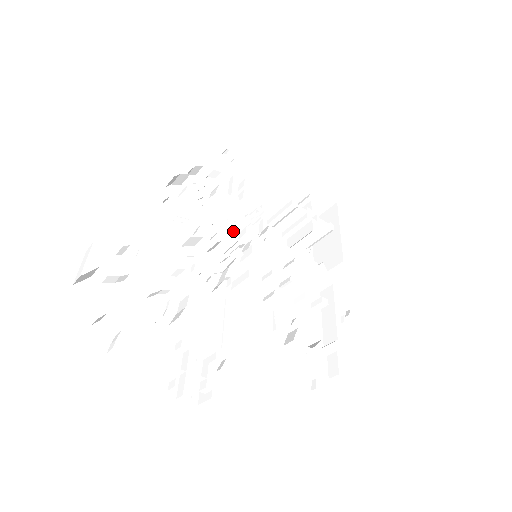
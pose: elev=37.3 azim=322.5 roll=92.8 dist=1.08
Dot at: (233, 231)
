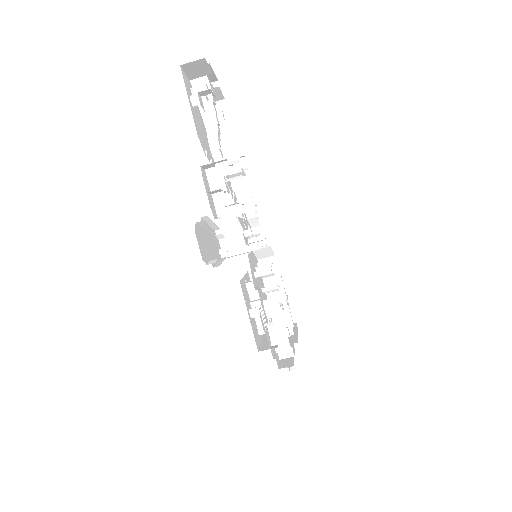
Dot at: occluded
